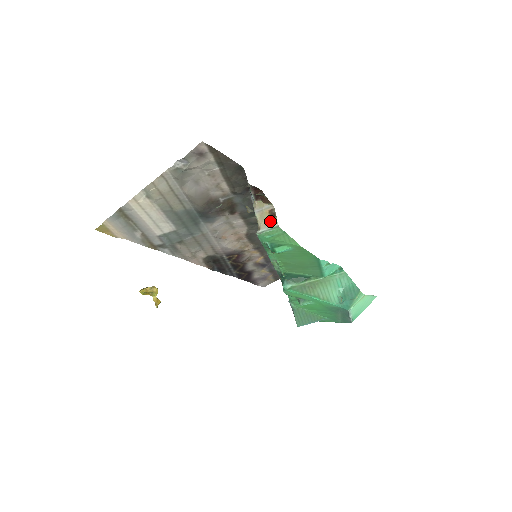
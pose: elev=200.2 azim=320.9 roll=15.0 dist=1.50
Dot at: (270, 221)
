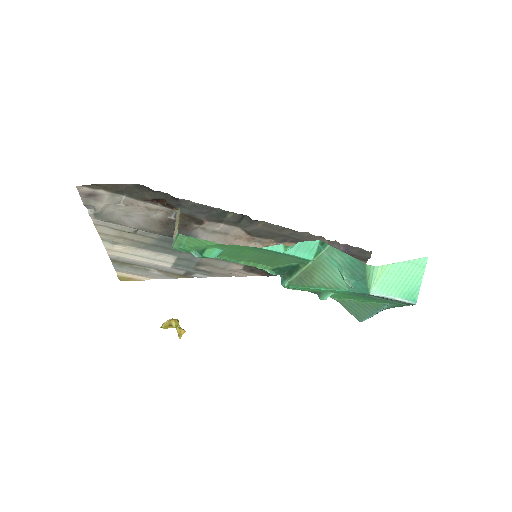
Dot at: occluded
